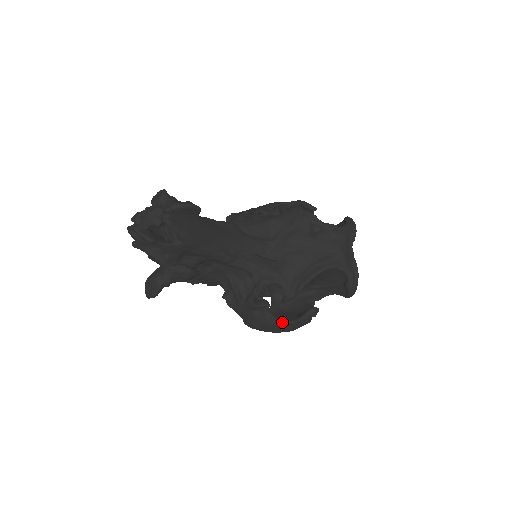
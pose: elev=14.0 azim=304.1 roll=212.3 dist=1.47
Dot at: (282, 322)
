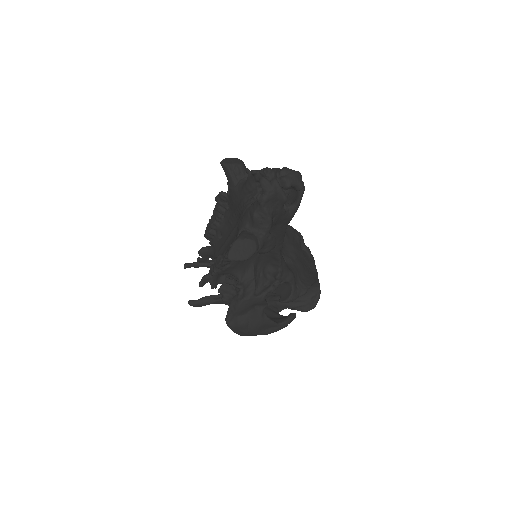
Dot at: (272, 322)
